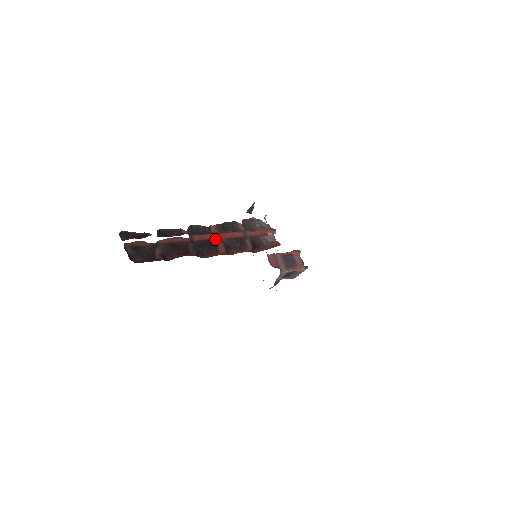
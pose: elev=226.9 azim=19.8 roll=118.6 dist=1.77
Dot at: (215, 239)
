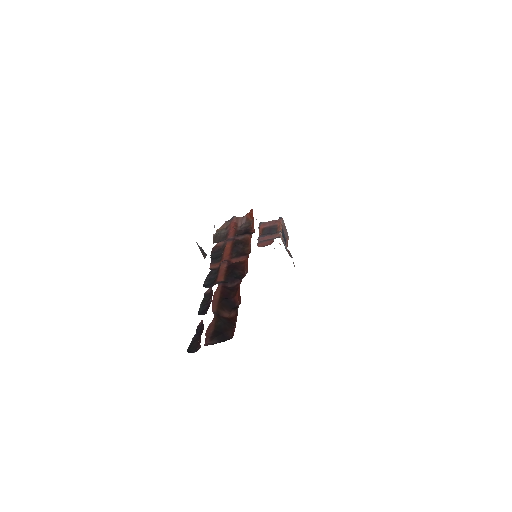
Dot at: (227, 263)
